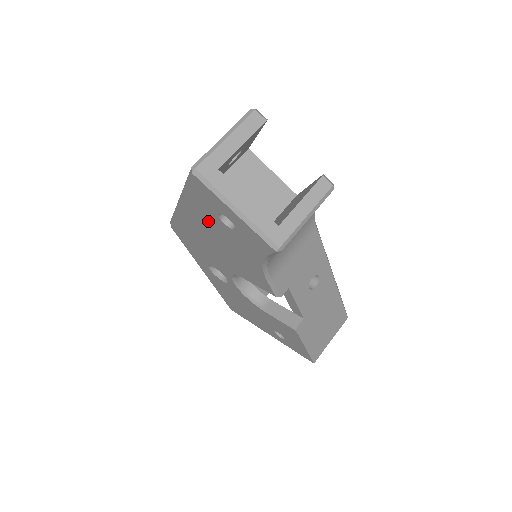
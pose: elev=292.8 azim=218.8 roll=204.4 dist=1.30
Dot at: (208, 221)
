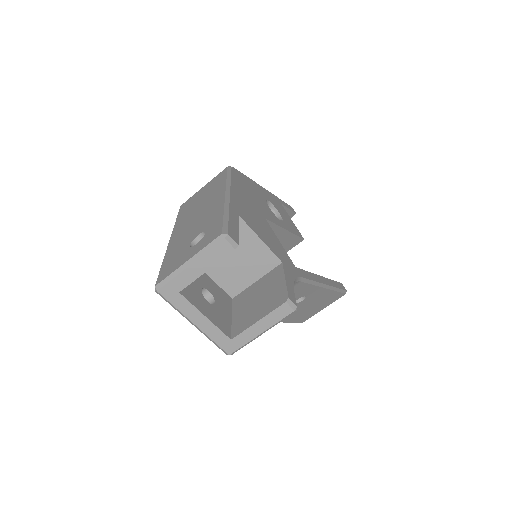
Dot at: occluded
